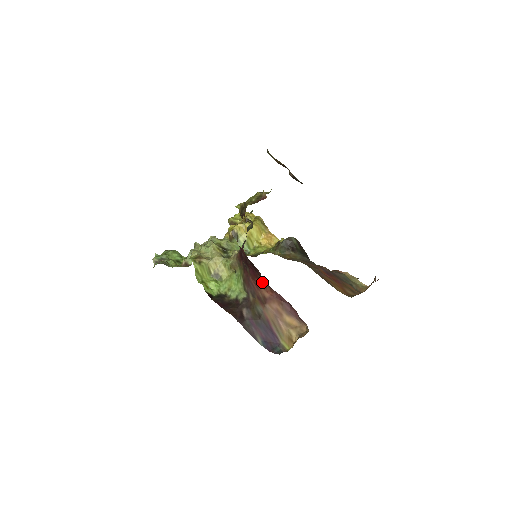
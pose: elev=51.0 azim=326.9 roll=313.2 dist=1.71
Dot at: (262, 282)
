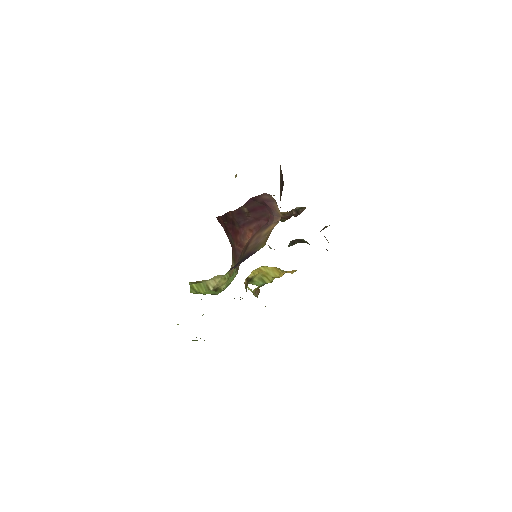
Dot at: (241, 231)
